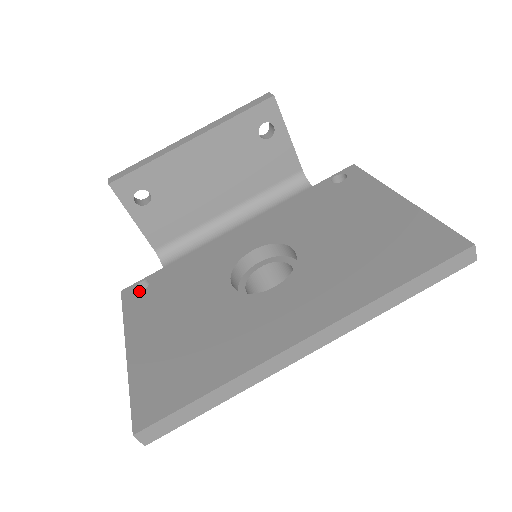
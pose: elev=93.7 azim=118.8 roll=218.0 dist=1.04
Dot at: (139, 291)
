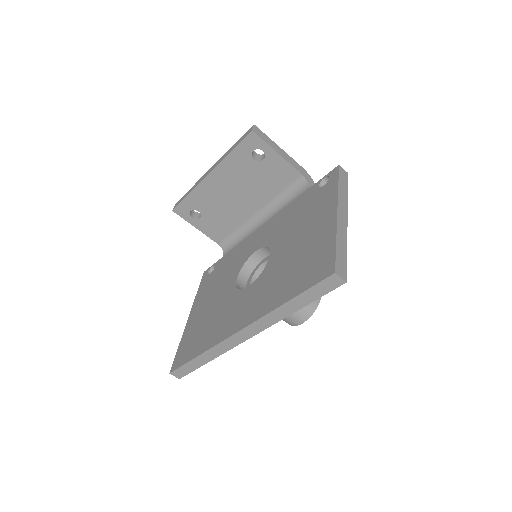
Dot at: occluded
